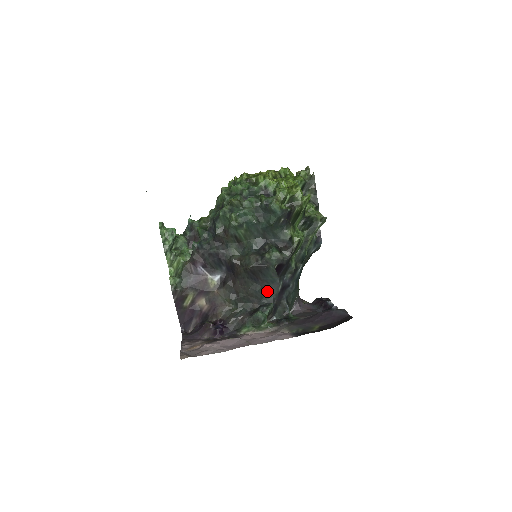
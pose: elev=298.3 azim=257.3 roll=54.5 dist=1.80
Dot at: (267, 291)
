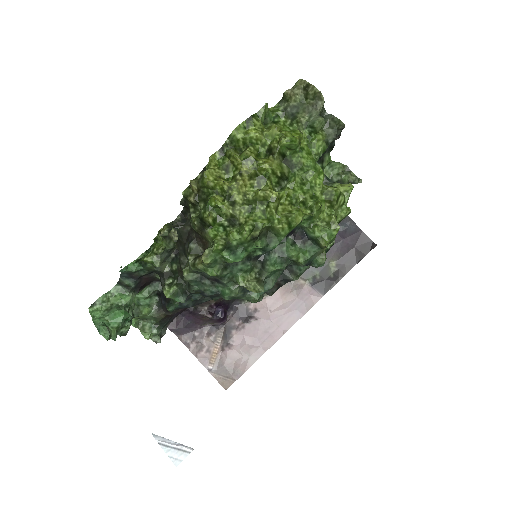
Dot at: occluded
